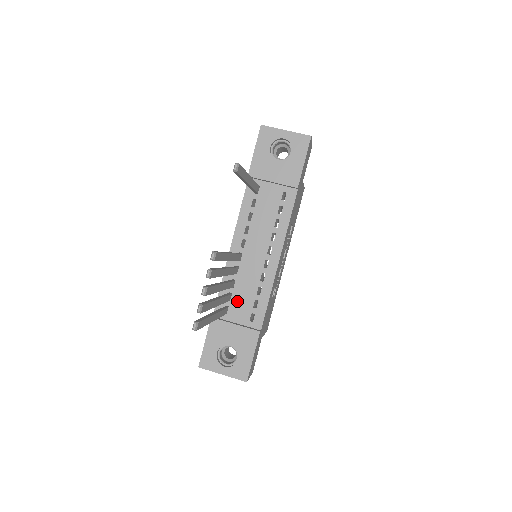
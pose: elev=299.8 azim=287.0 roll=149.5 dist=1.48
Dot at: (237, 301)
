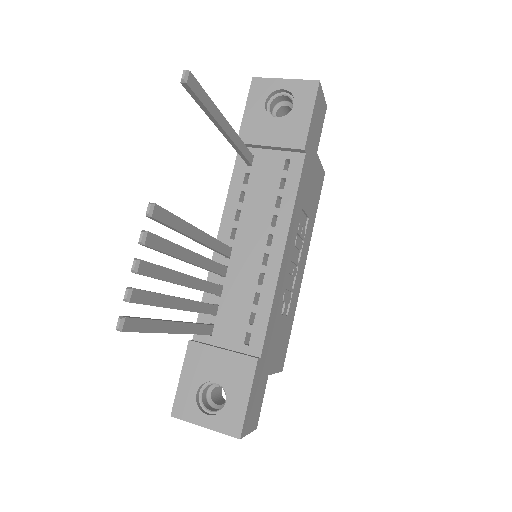
Dot at: (226, 316)
